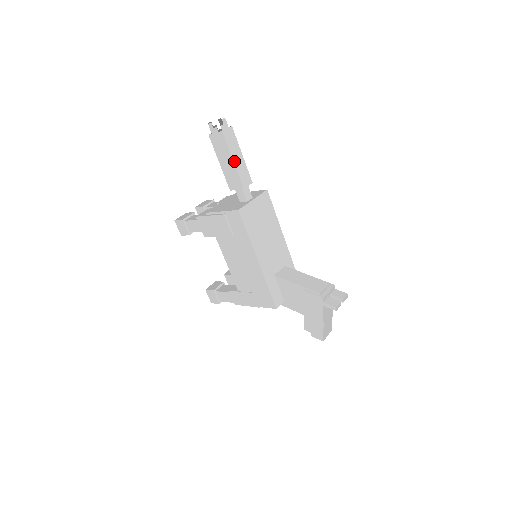
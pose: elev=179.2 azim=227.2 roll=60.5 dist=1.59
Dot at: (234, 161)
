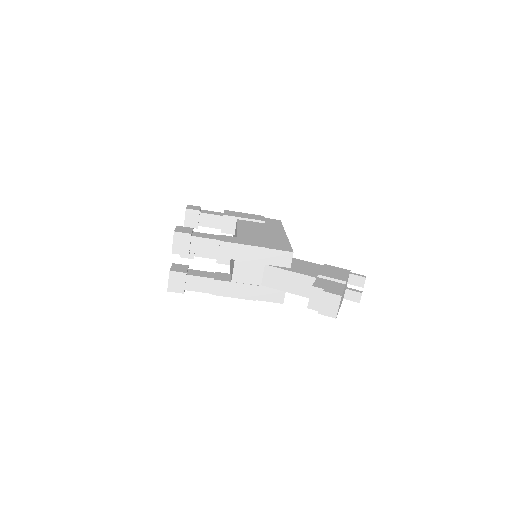
Dot at: occluded
